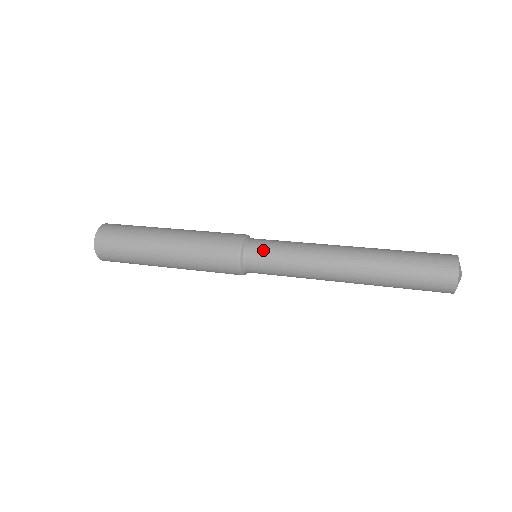
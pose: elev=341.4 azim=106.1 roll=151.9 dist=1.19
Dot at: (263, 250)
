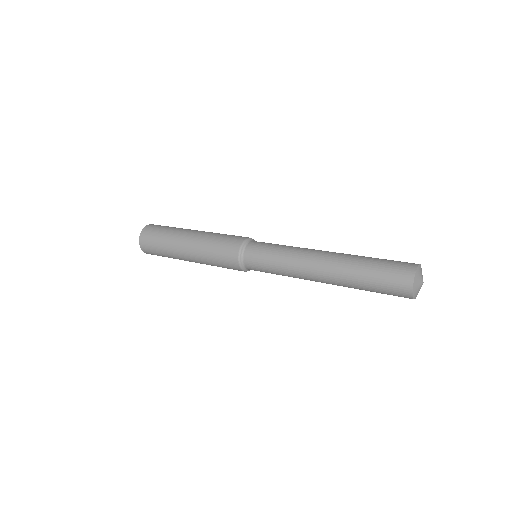
Dot at: (264, 243)
